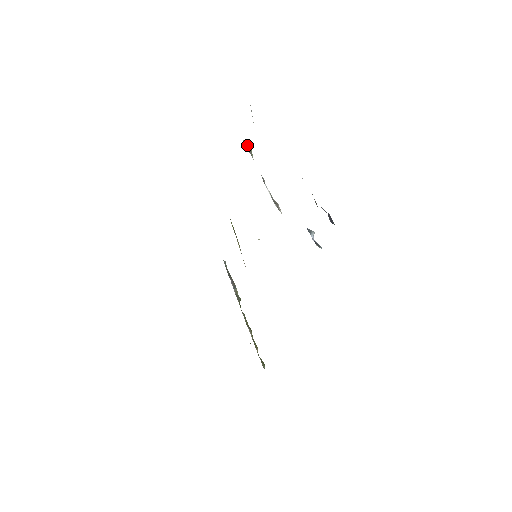
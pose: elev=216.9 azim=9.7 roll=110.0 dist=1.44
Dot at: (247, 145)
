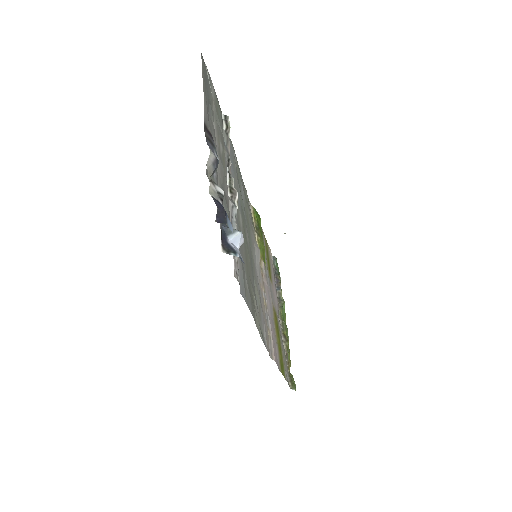
Dot at: (226, 120)
